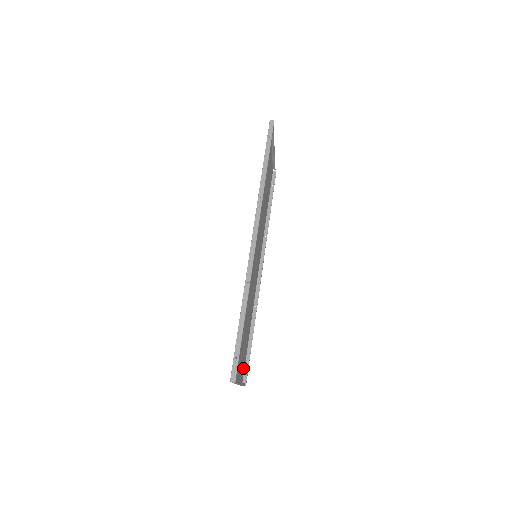
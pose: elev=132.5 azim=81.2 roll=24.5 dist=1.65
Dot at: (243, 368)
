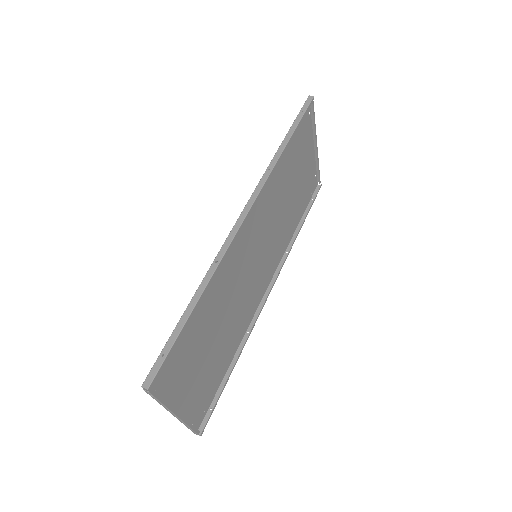
Dot at: (203, 407)
